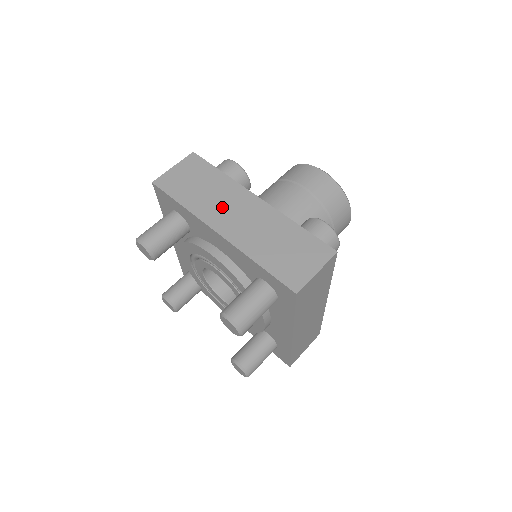
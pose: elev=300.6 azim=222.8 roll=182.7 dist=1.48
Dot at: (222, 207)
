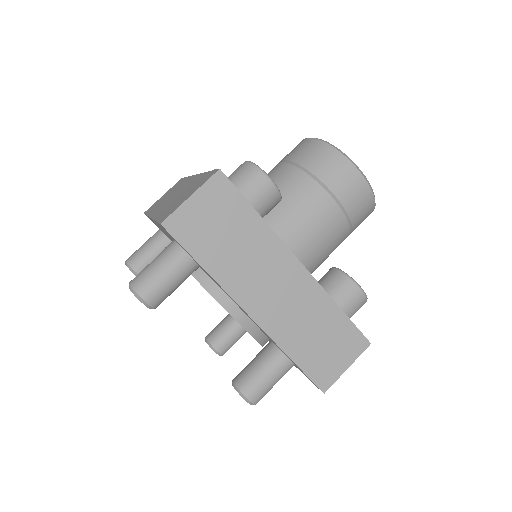
Dot at: (256, 276)
